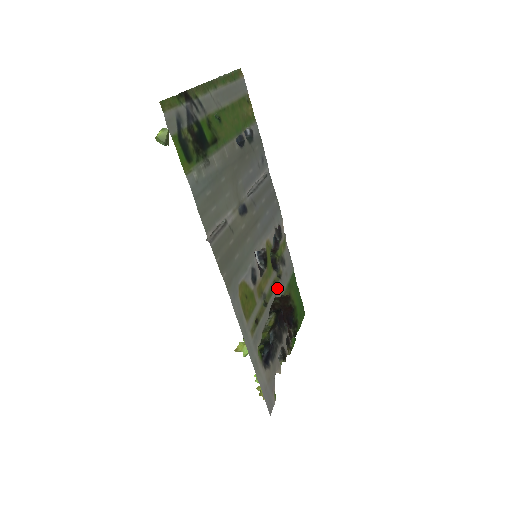
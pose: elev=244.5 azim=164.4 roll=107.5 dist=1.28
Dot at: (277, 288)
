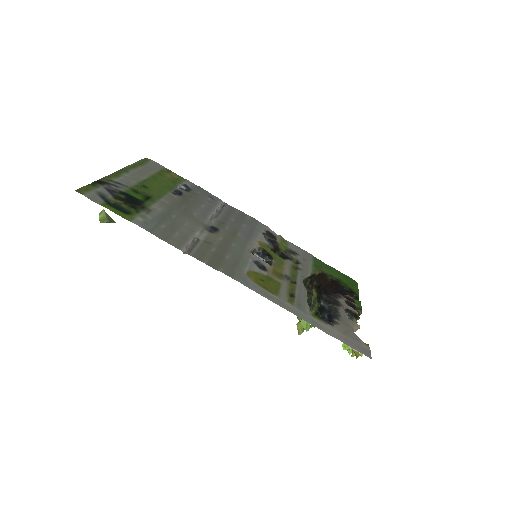
Dot at: (300, 270)
